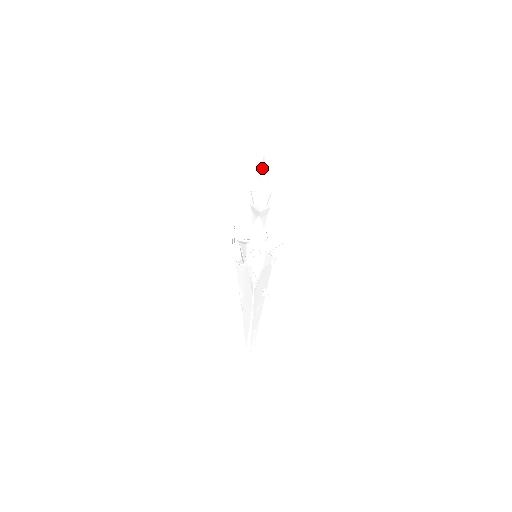
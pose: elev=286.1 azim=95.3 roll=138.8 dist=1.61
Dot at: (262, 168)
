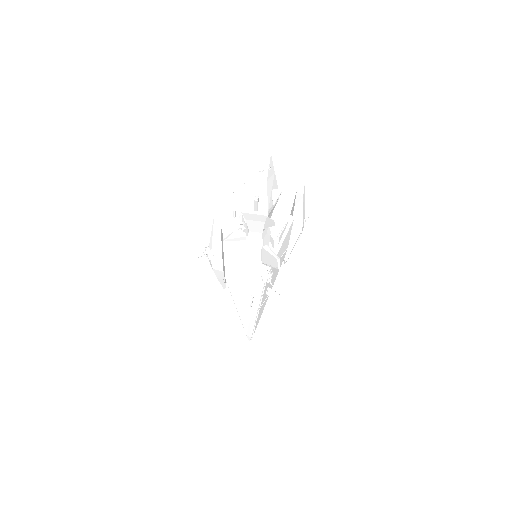
Dot at: (257, 161)
